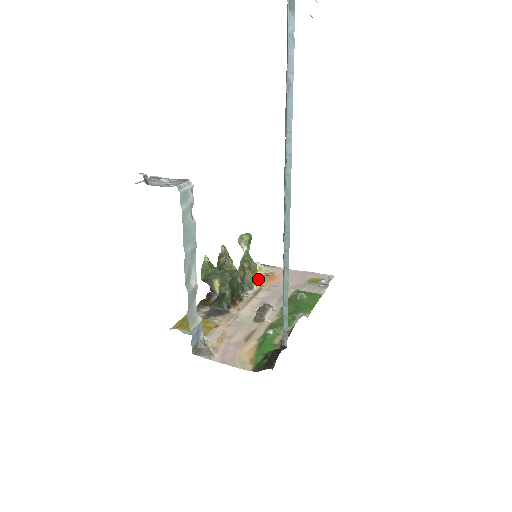
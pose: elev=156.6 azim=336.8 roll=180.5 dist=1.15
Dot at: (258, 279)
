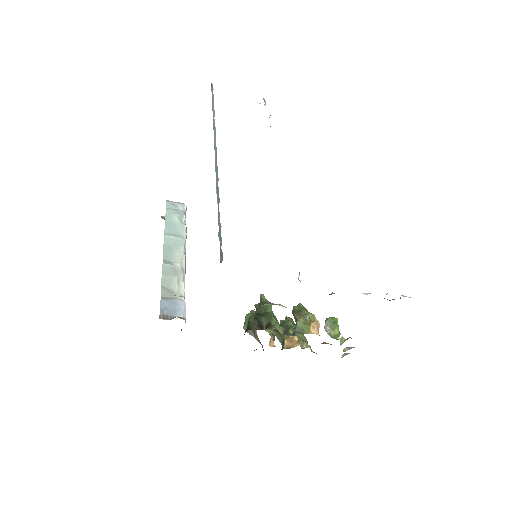
Dot at: occluded
